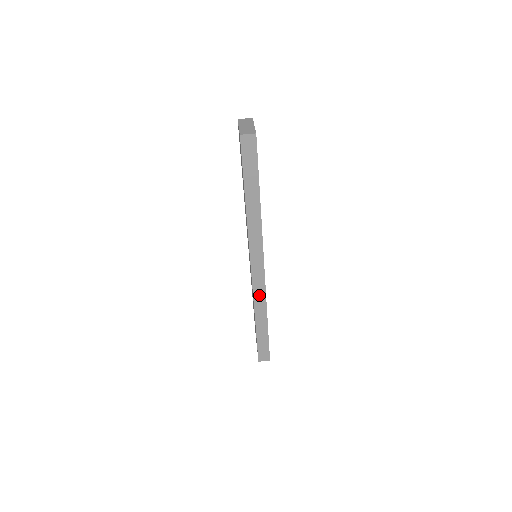
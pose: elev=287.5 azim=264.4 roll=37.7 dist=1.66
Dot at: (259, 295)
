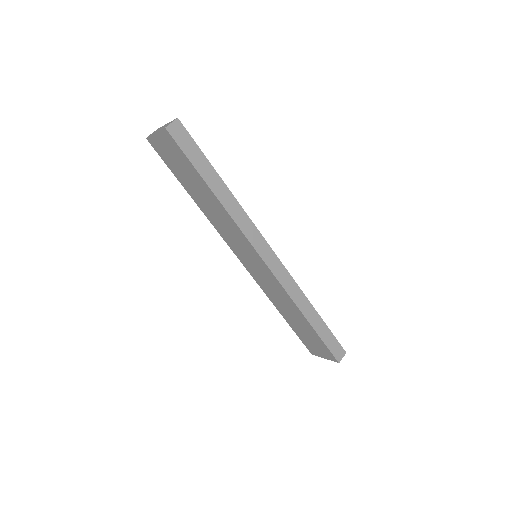
Dot at: (290, 286)
